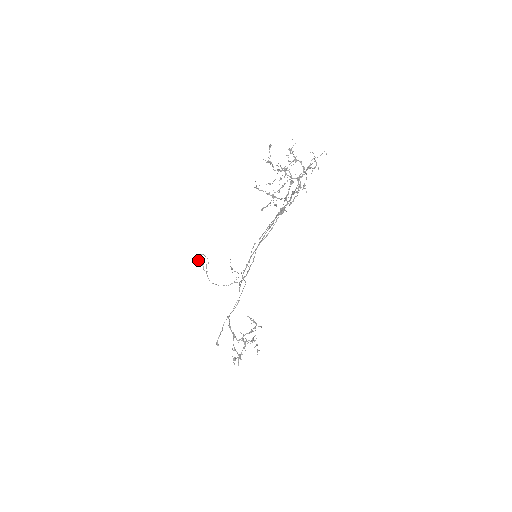
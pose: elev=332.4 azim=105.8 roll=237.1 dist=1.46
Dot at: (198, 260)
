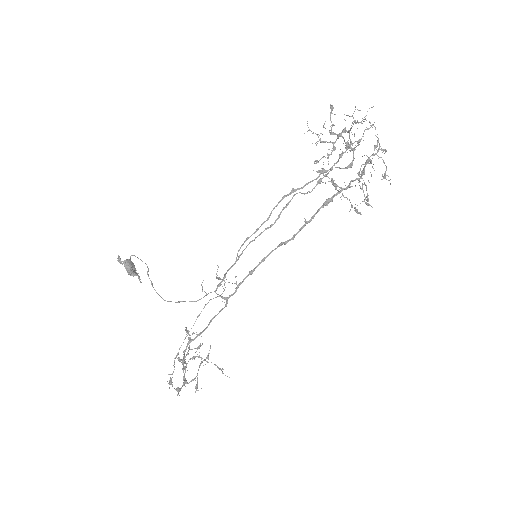
Dot at: (131, 267)
